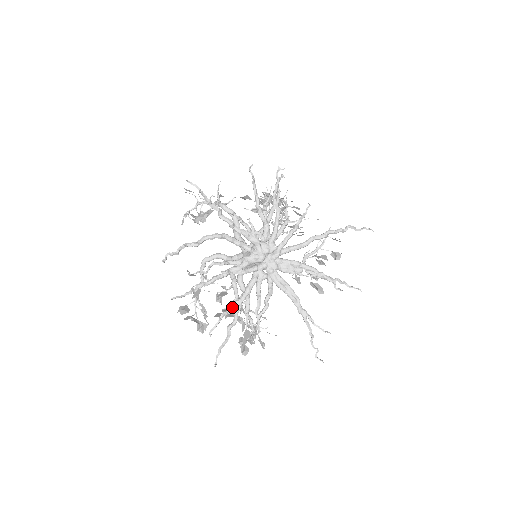
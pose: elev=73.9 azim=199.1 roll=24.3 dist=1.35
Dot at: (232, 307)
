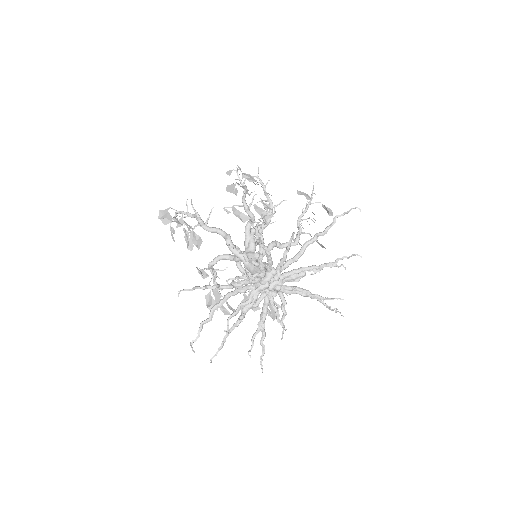
Dot at: (258, 330)
